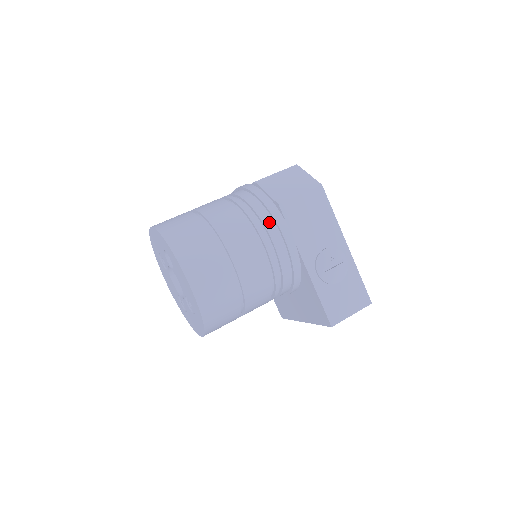
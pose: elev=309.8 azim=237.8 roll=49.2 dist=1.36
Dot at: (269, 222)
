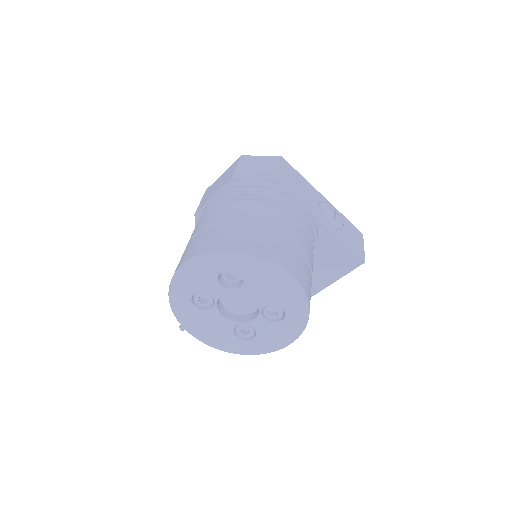
Dot at: (281, 197)
